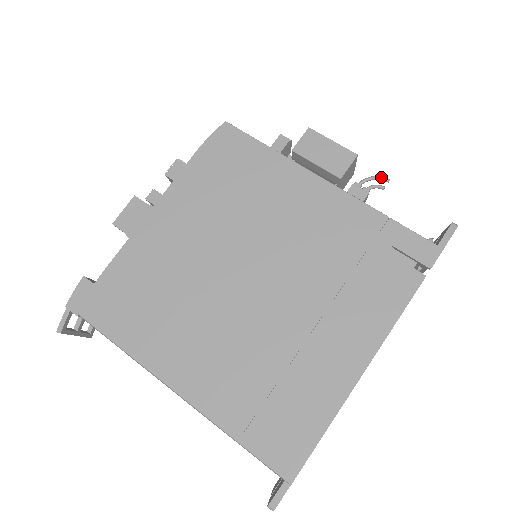
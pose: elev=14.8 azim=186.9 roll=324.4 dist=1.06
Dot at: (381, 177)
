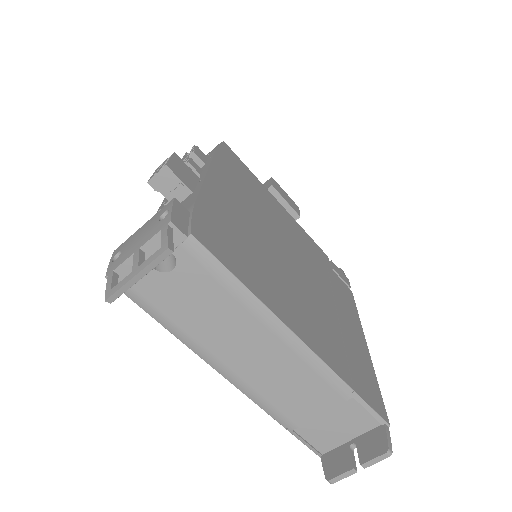
Dot at: occluded
